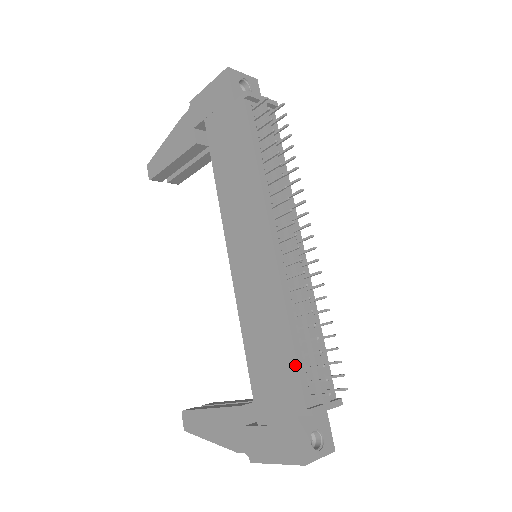
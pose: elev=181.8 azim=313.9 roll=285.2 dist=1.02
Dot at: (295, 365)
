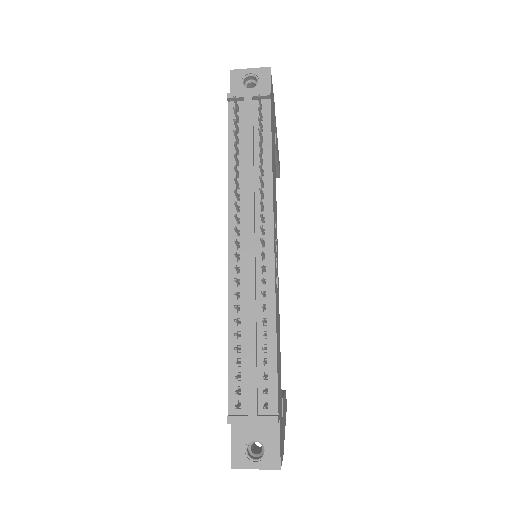
Dot at: (228, 371)
